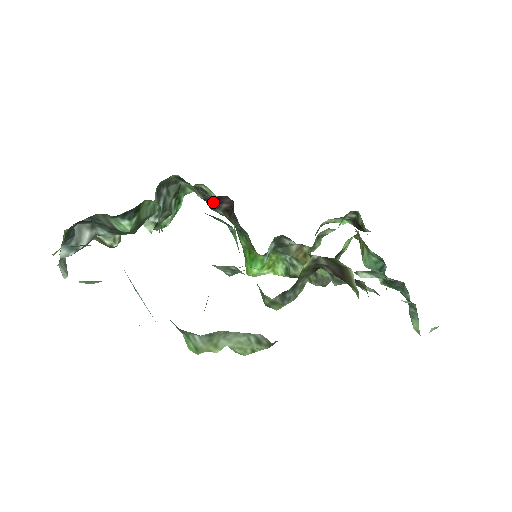
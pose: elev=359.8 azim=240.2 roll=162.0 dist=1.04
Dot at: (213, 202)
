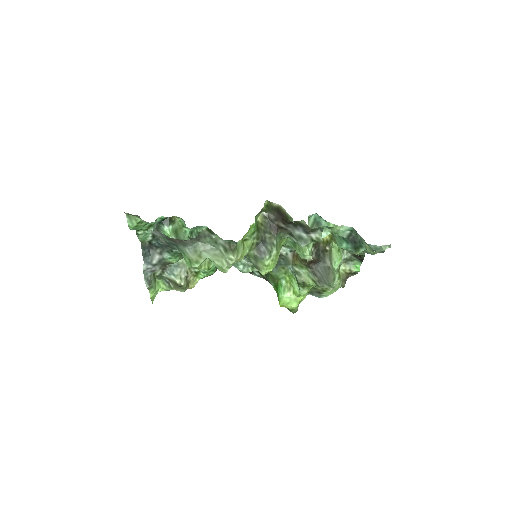
Dot at: occluded
